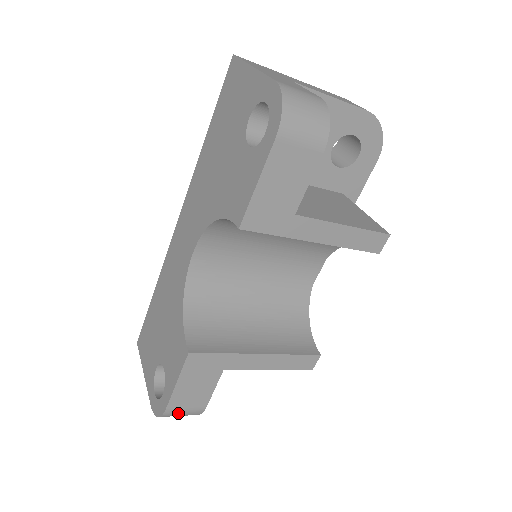
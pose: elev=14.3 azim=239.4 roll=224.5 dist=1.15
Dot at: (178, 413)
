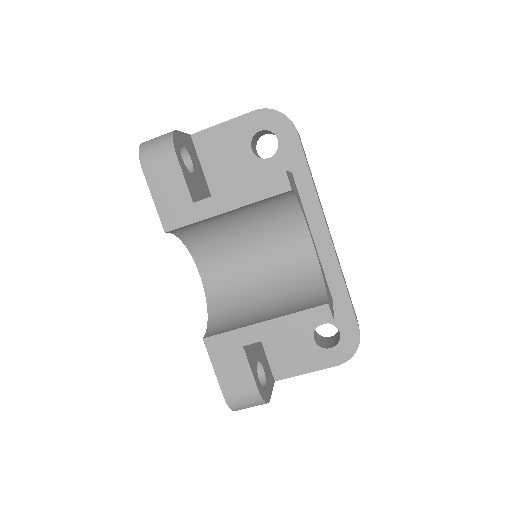
Dot at: (238, 400)
